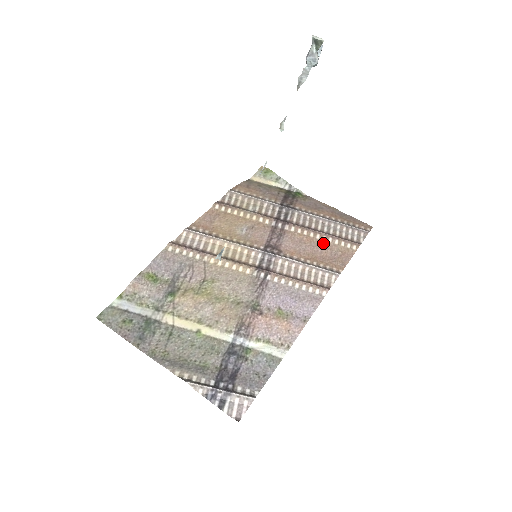
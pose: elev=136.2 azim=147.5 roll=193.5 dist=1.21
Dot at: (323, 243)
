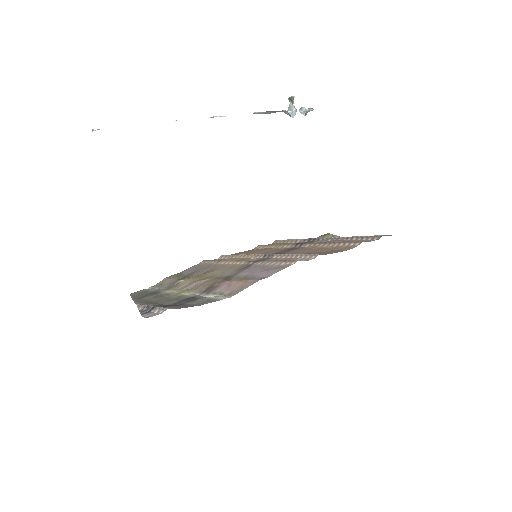
Dot at: (328, 248)
